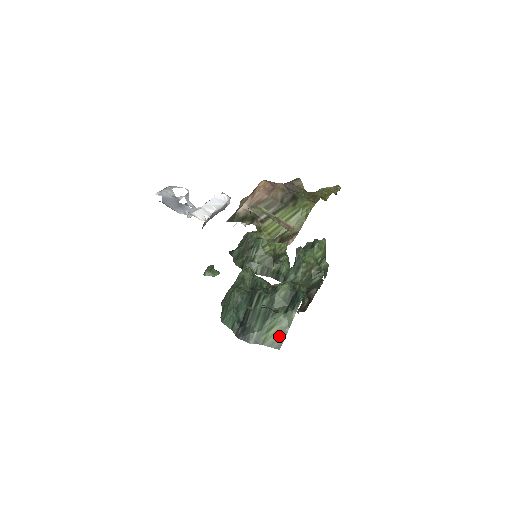
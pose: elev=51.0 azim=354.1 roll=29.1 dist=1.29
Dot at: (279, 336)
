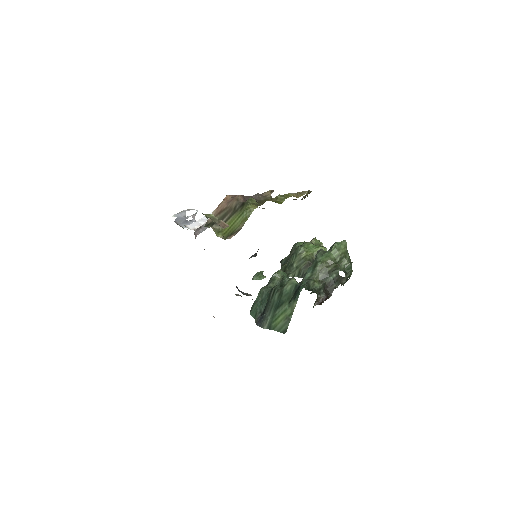
Dot at: (285, 322)
